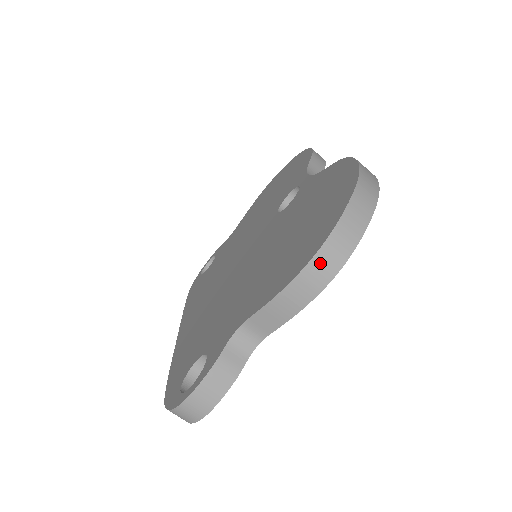
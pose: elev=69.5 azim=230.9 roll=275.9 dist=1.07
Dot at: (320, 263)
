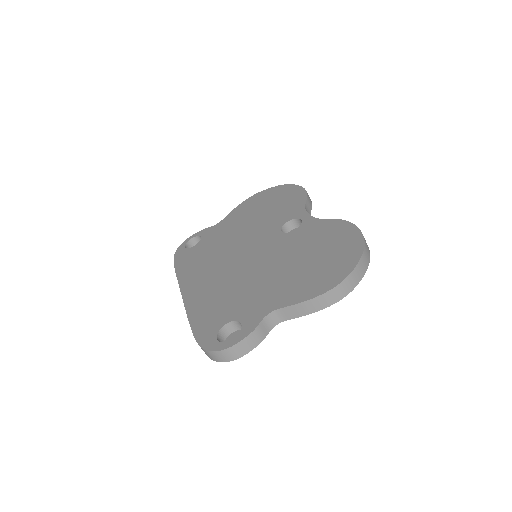
Dot at: (338, 290)
